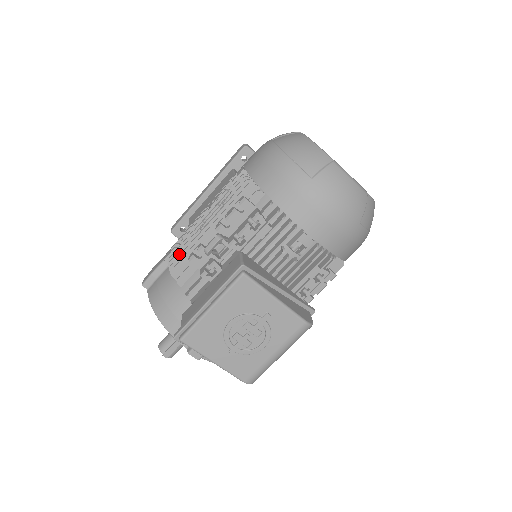
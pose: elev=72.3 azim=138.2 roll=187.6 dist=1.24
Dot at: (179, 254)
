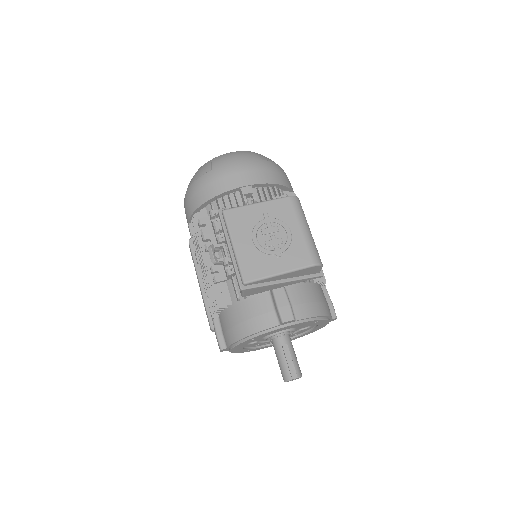
Dot at: (212, 298)
